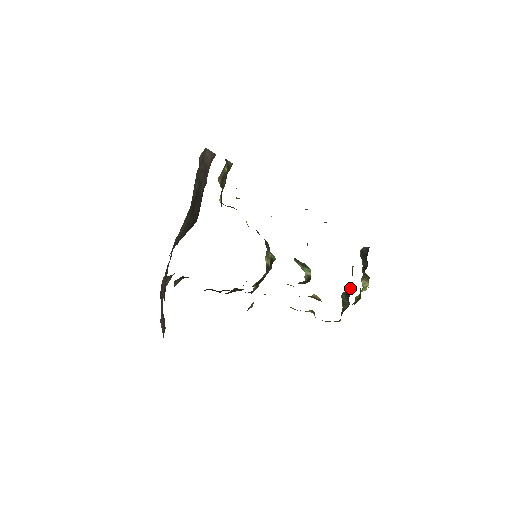
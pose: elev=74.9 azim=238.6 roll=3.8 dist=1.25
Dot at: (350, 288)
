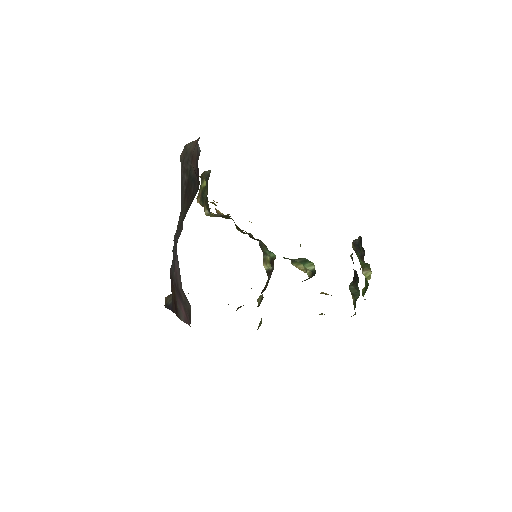
Dot at: (356, 274)
